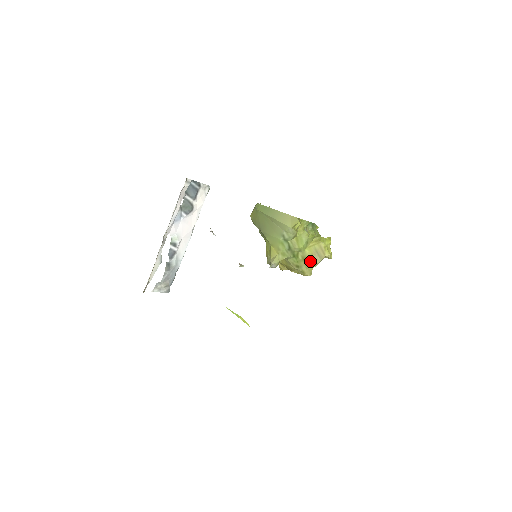
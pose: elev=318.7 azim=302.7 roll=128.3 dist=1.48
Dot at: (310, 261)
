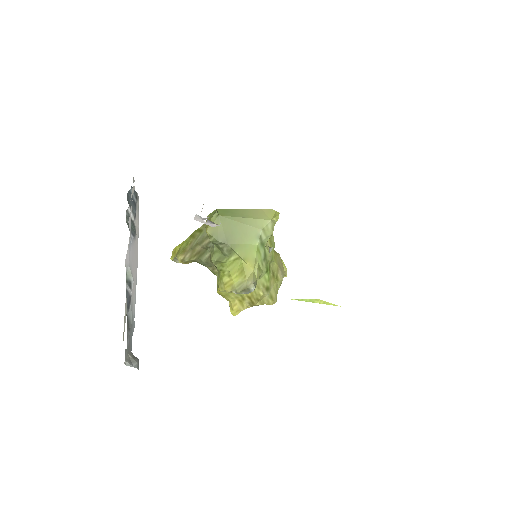
Dot at: (277, 278)
